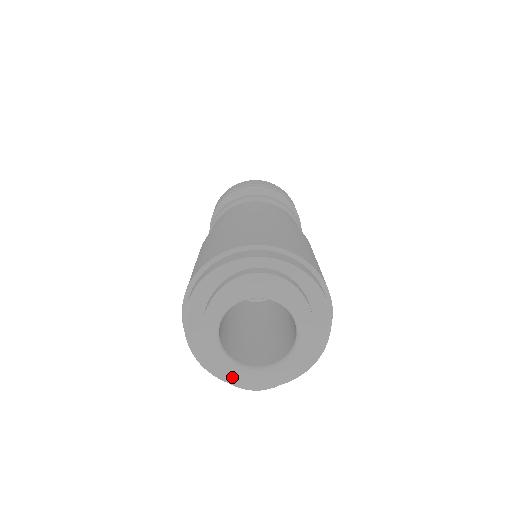
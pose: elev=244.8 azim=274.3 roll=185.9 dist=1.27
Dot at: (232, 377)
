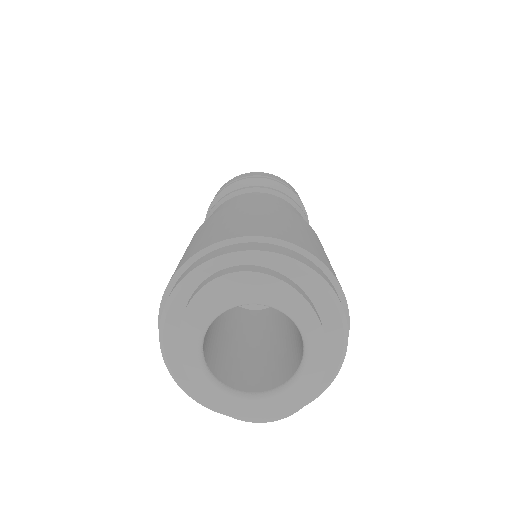
Dot at: (242, 412)
